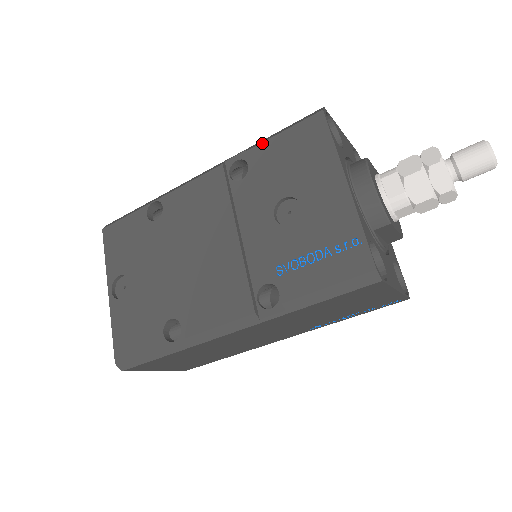
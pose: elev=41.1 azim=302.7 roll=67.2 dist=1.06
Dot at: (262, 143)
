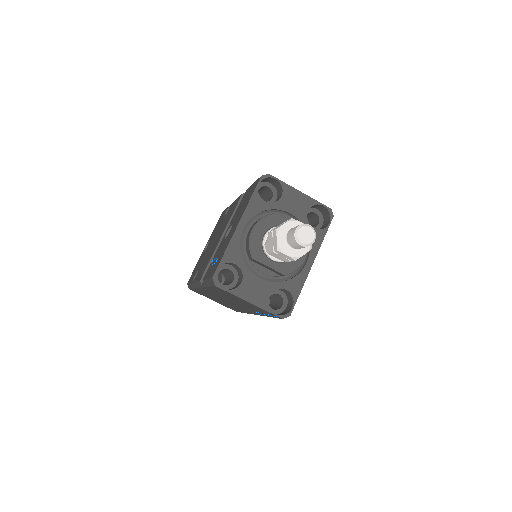
Dot at: (249, 187)
